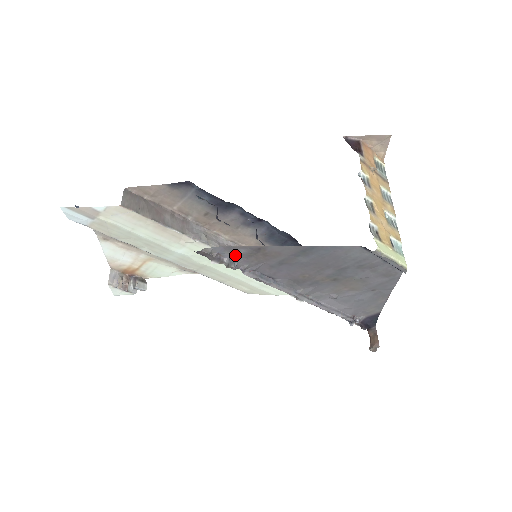
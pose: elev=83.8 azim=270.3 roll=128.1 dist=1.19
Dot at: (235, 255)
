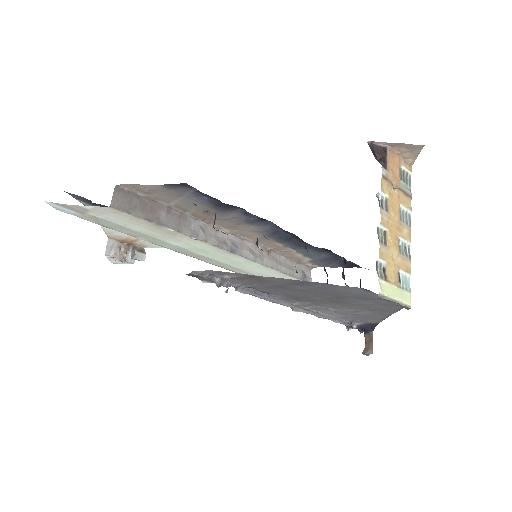
Dot at: (227, 278)
